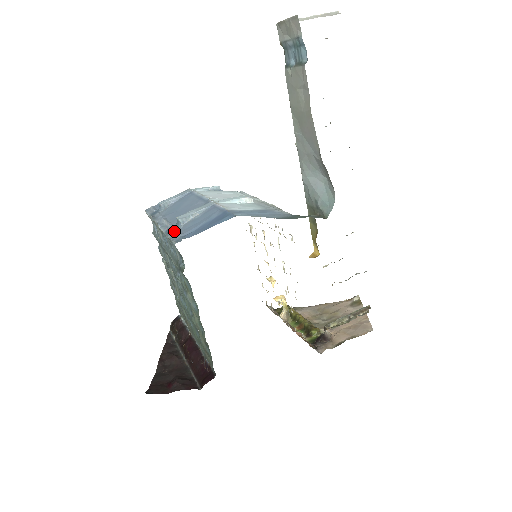
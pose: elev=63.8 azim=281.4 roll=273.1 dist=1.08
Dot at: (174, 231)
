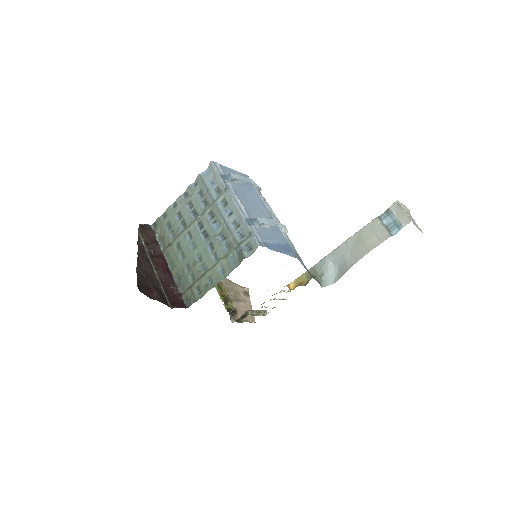
Dot at: (254, 228)
